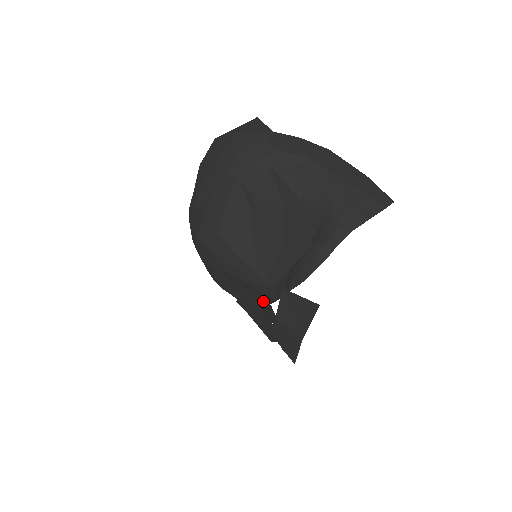
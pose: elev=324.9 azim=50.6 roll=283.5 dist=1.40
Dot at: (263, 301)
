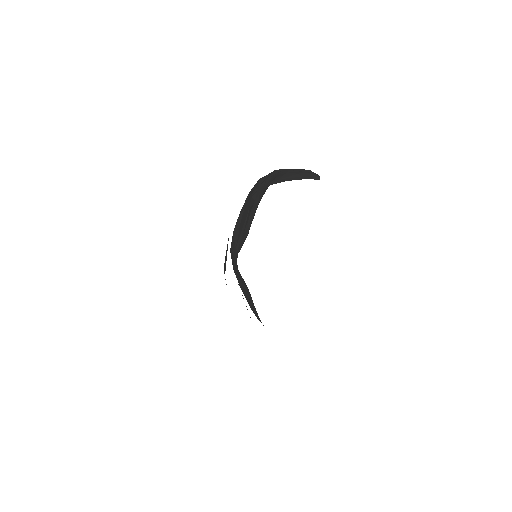
Dot at: occluded
